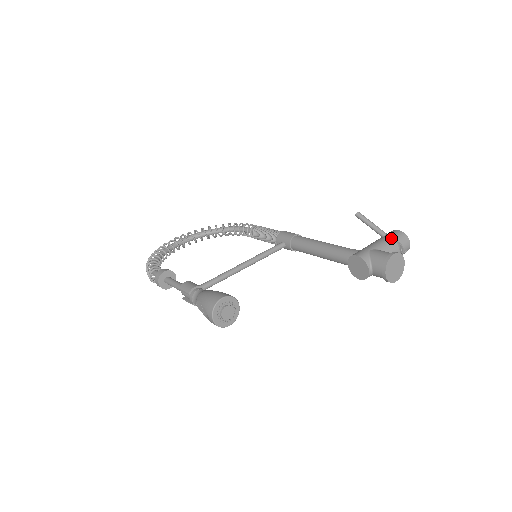
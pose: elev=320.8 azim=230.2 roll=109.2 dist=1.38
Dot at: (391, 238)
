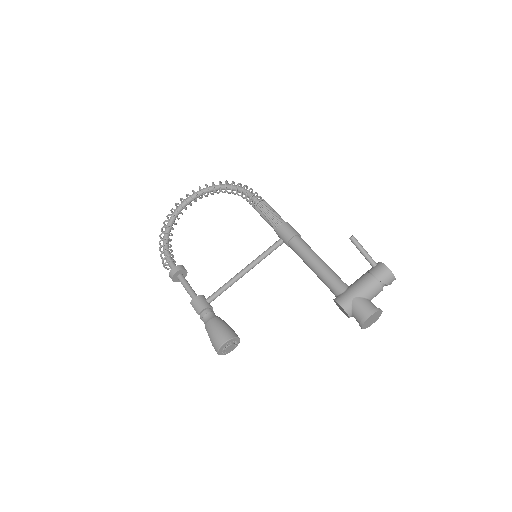
Dot at: (376, 280)
